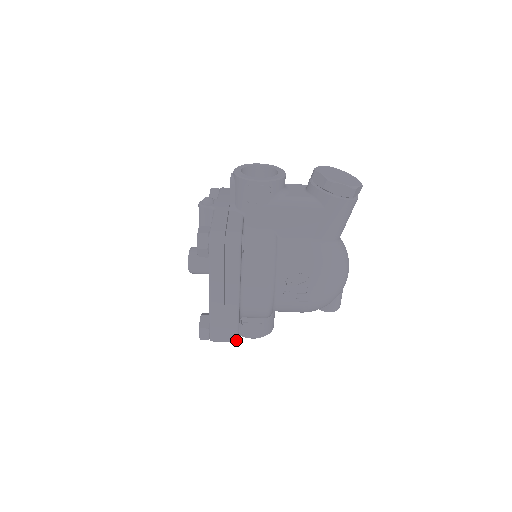
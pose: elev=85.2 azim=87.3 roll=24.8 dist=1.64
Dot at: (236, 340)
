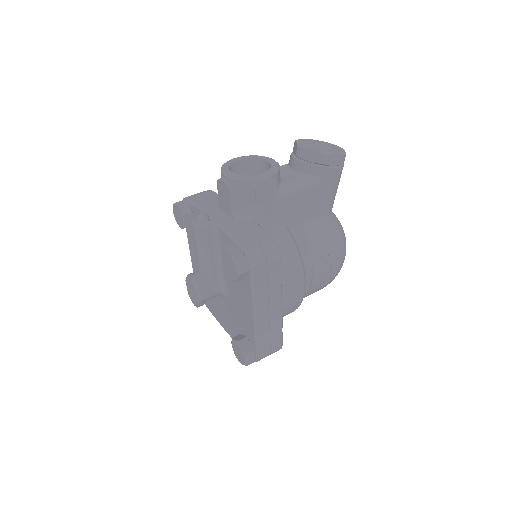
Dot at: (281, 348)
